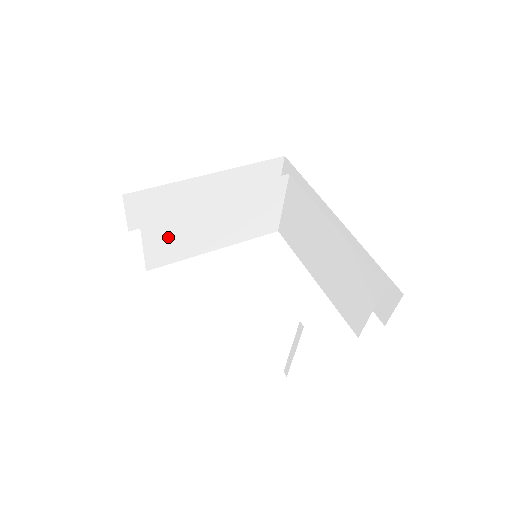
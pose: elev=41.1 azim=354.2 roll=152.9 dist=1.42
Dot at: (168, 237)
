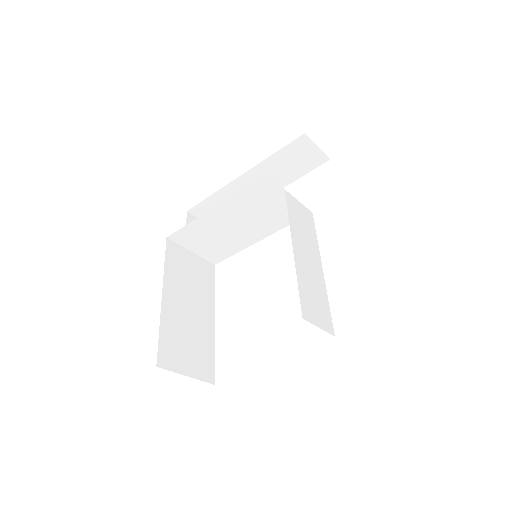
Dot at: (207, 244)
